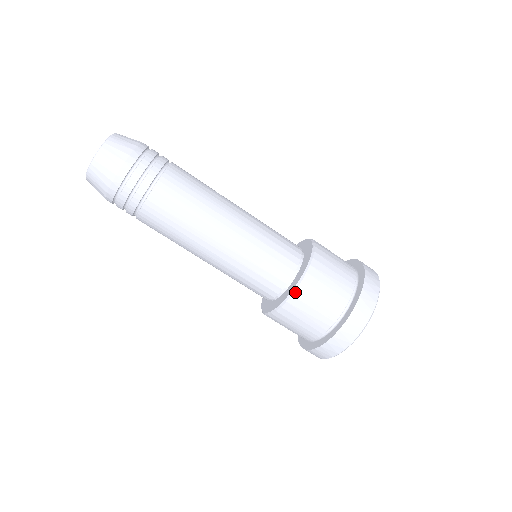
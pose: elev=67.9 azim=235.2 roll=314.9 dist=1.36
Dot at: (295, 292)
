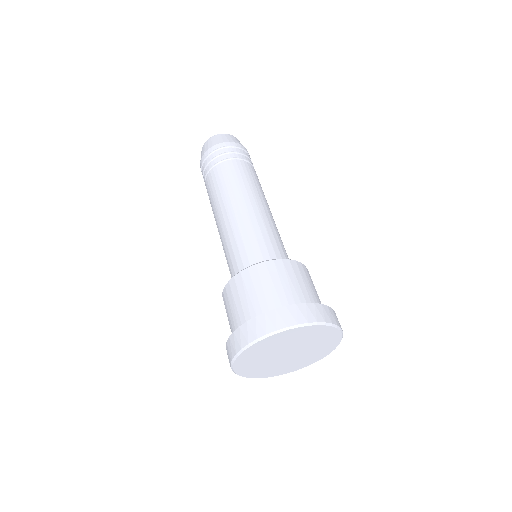
Dot at: (306, 268)
